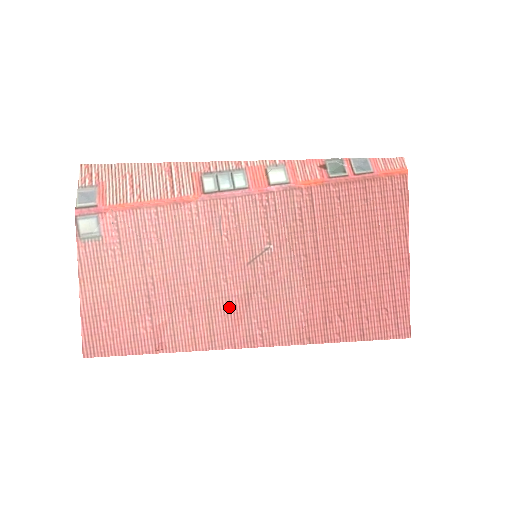
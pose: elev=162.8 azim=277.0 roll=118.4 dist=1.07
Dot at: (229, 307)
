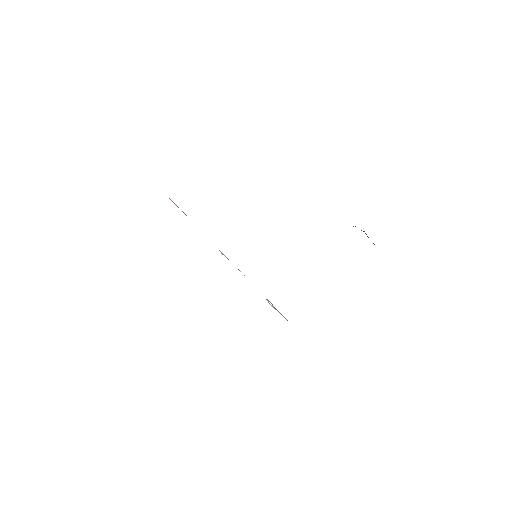
Dot at: occluded
